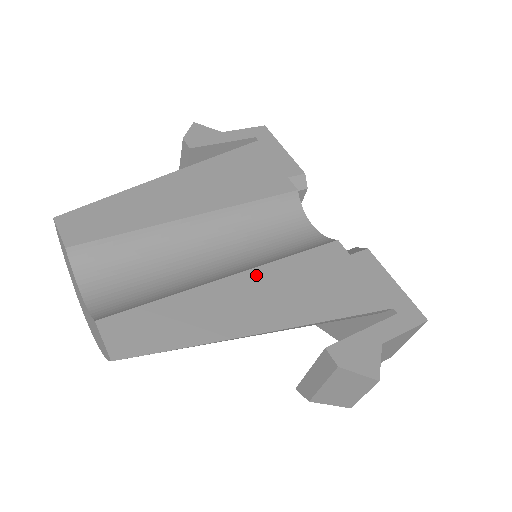
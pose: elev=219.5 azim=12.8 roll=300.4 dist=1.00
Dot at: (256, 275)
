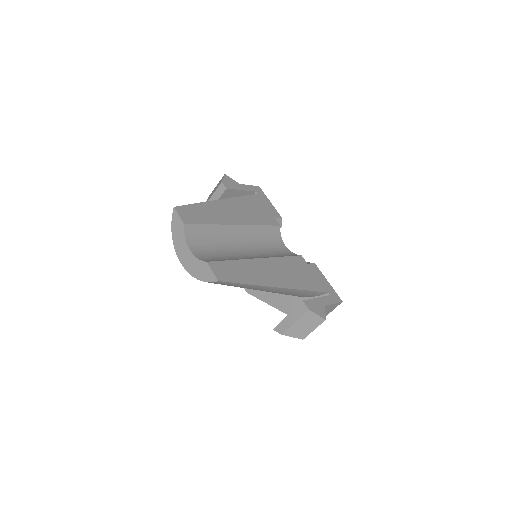
Dot at: (269, 261)
